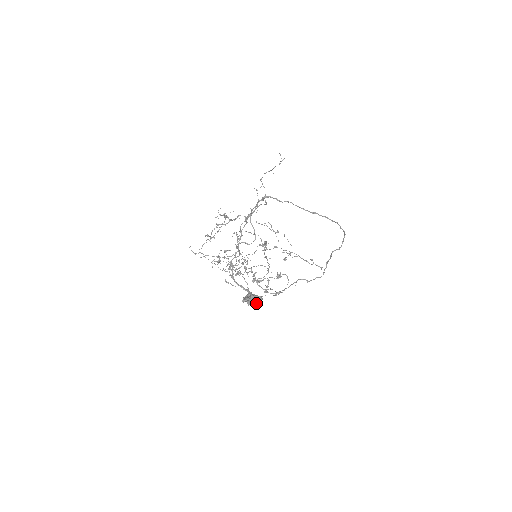
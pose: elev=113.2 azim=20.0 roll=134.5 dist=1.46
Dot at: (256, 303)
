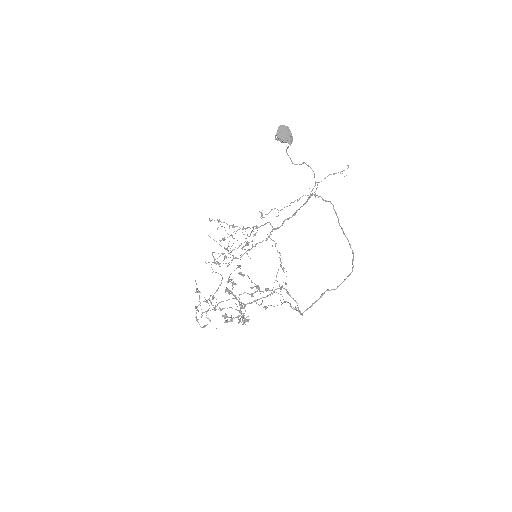
Dot at: (288, 135)
